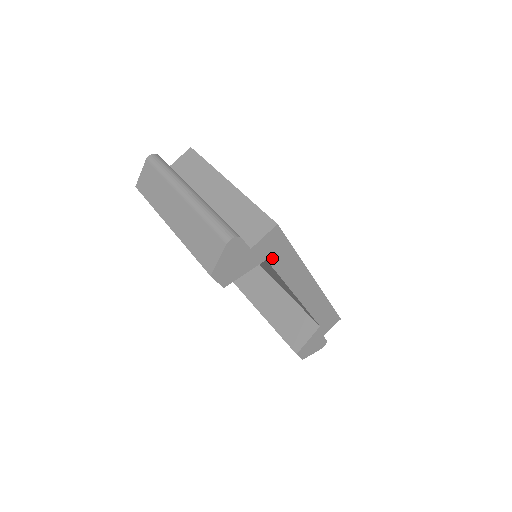
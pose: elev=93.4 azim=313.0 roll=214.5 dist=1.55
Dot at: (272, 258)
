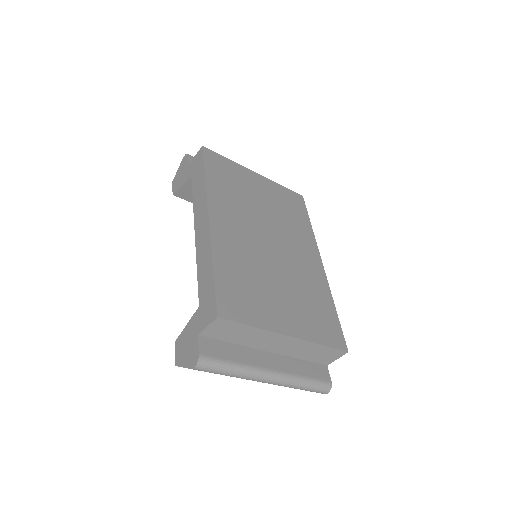
Dot at: occluded
